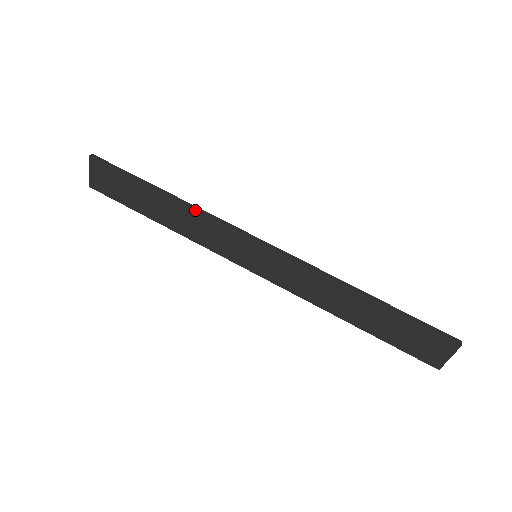
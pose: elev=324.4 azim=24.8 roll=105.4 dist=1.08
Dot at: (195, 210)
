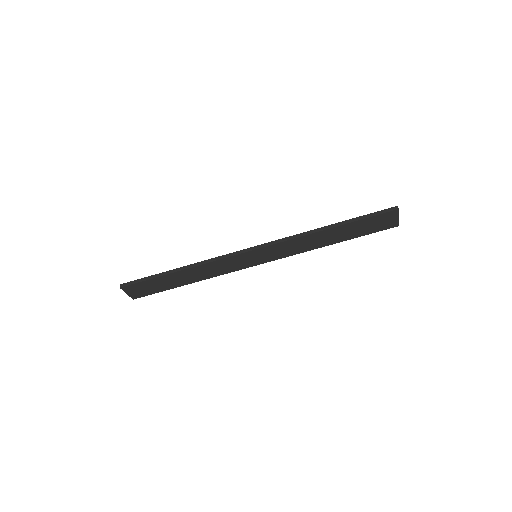
Dot at: (203, 264)
